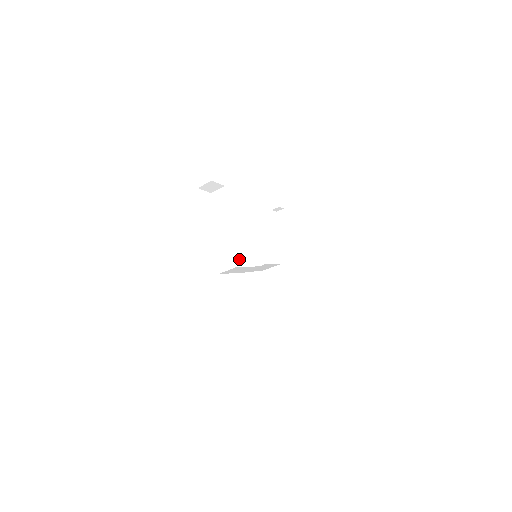
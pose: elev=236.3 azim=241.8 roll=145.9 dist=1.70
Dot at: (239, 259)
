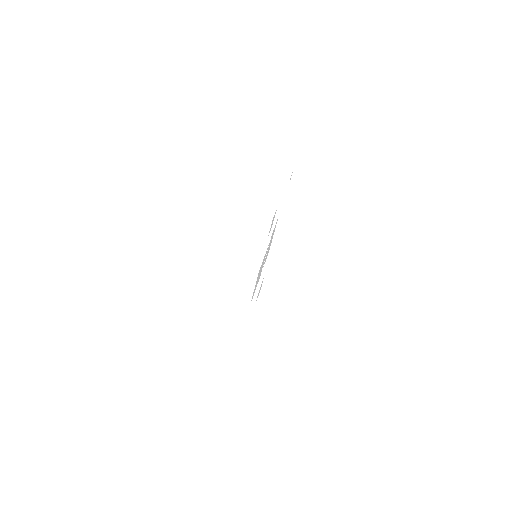
Dot at: (253, 294)
